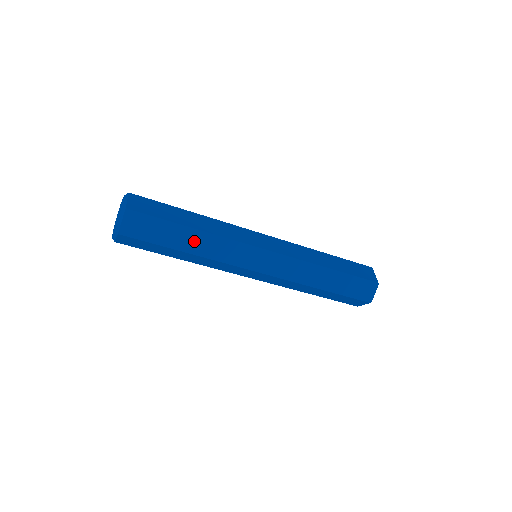
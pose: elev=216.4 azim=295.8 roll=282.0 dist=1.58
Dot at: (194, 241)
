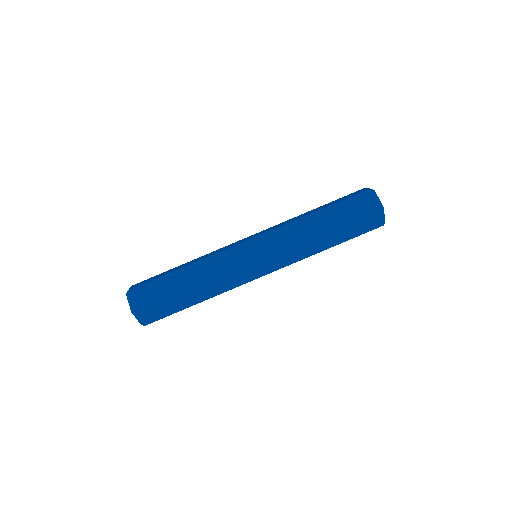
Dot at: (187, 264)
